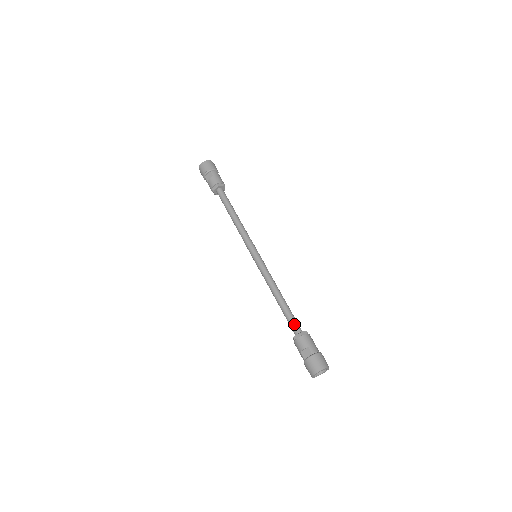
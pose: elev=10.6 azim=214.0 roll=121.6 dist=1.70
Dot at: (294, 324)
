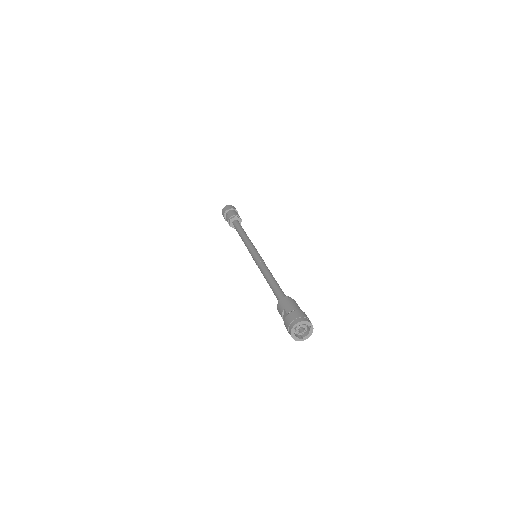
Dot at: (278, 296)
